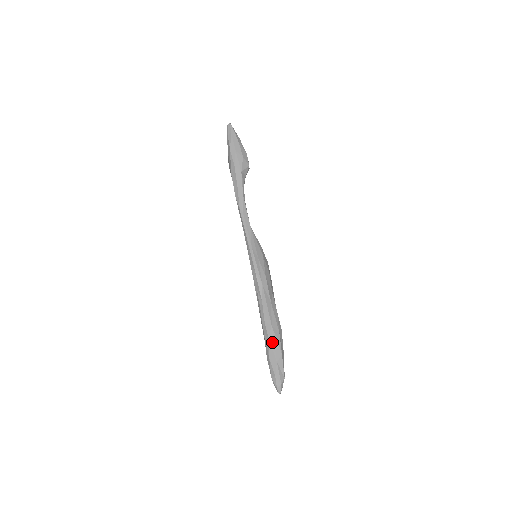
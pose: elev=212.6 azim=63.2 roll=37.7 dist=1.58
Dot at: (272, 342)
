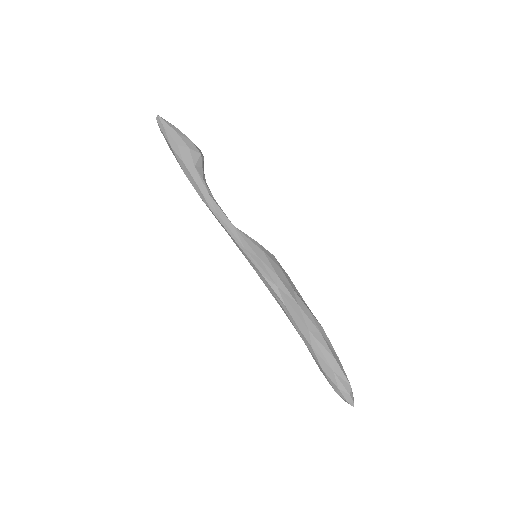
Dot at: (318, 350)
